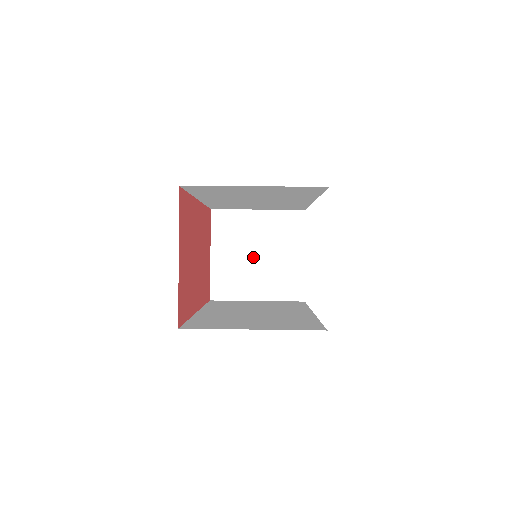
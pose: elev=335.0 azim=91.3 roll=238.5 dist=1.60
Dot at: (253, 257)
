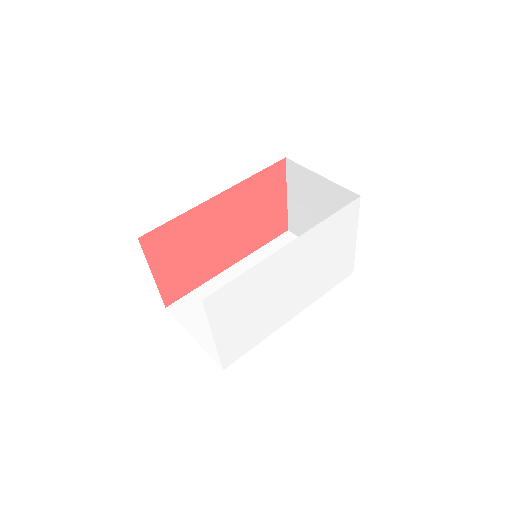
Dot at: (316, 215)
